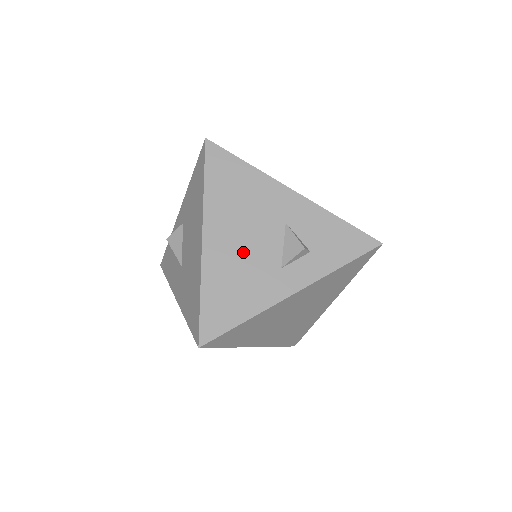
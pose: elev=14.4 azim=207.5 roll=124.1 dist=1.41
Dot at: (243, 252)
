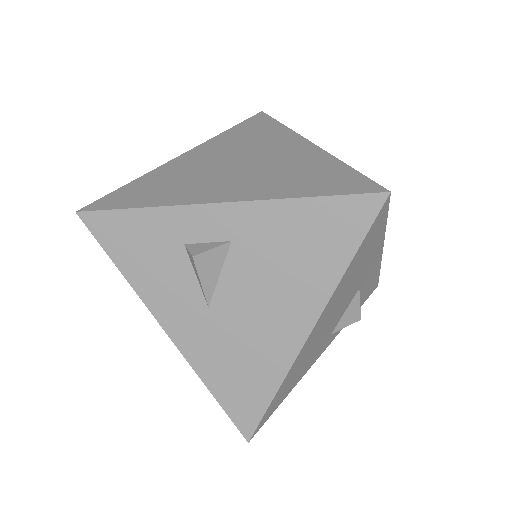
Dot at: (324, 332)
